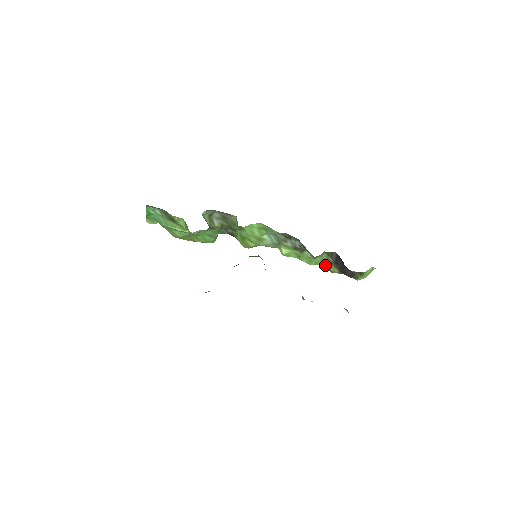
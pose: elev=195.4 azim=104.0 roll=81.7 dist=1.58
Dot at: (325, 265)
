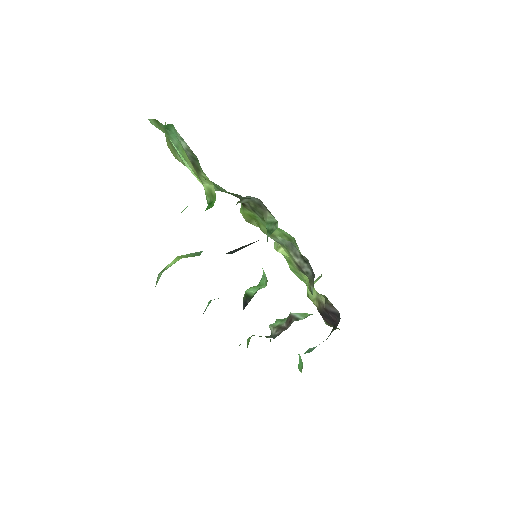
Dot at: occluded
